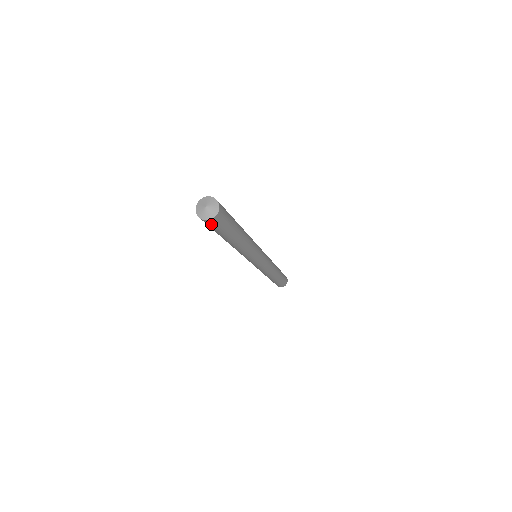
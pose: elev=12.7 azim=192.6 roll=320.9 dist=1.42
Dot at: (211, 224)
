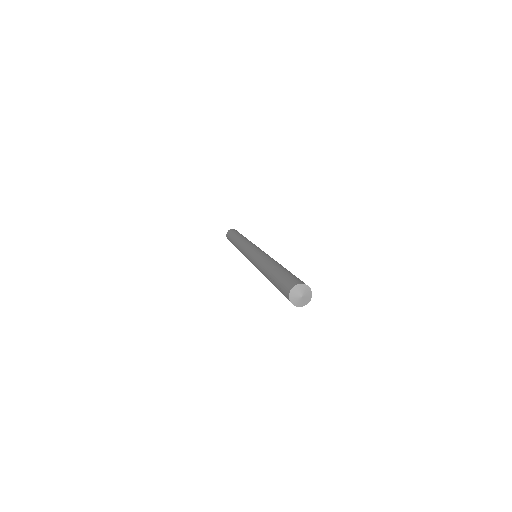
Dot at: occluded
